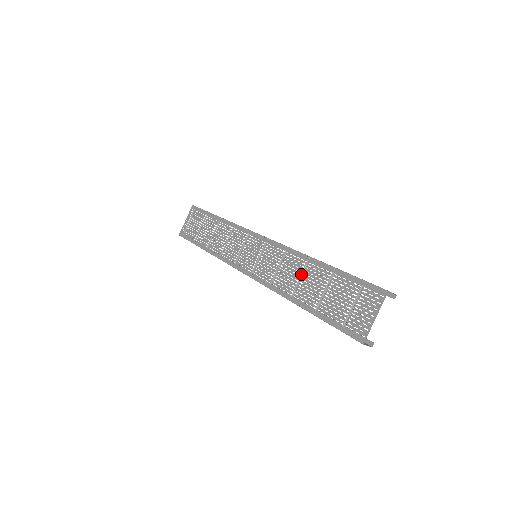
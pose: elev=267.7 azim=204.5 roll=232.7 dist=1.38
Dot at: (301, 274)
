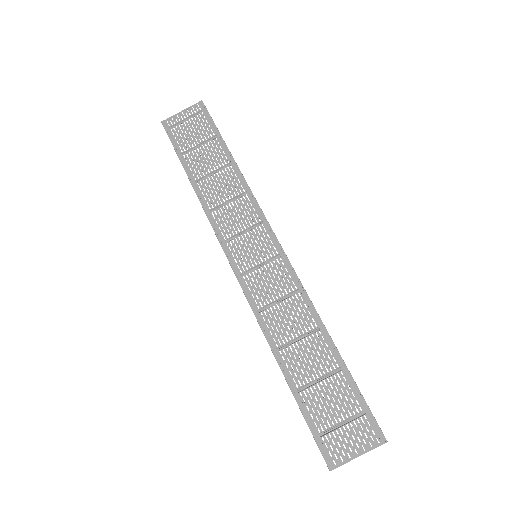
Dot at: (302, 334)
